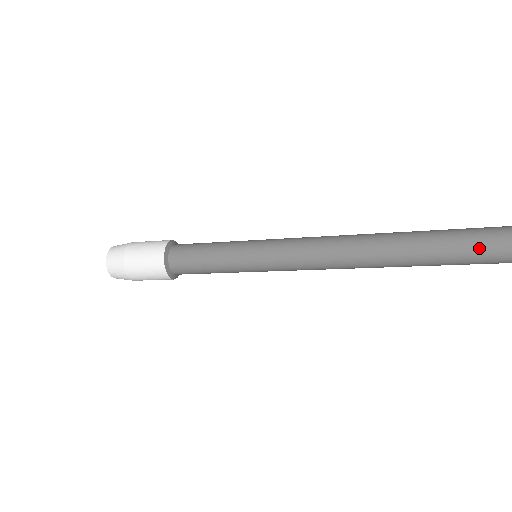
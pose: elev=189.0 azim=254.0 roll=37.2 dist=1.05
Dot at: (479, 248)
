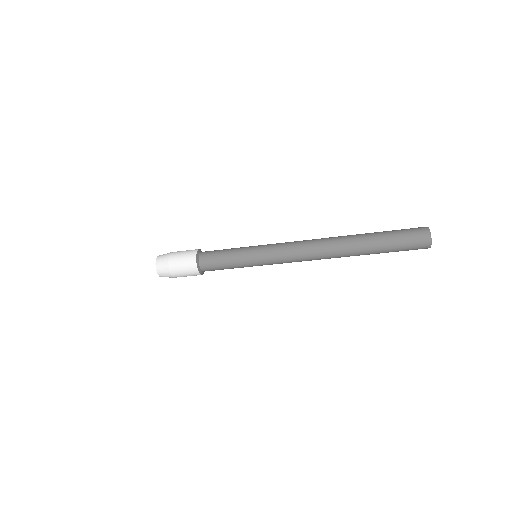
Dot at: (389, 243)
